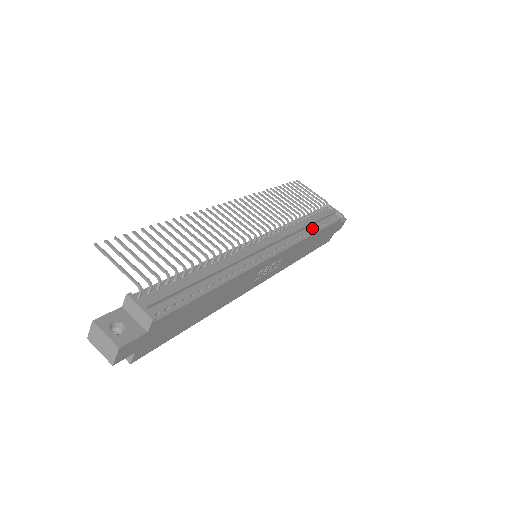
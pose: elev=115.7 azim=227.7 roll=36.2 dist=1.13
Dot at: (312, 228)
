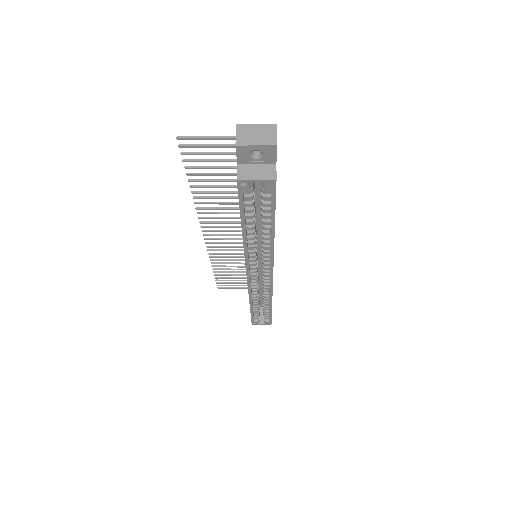
Dot at: occluded
